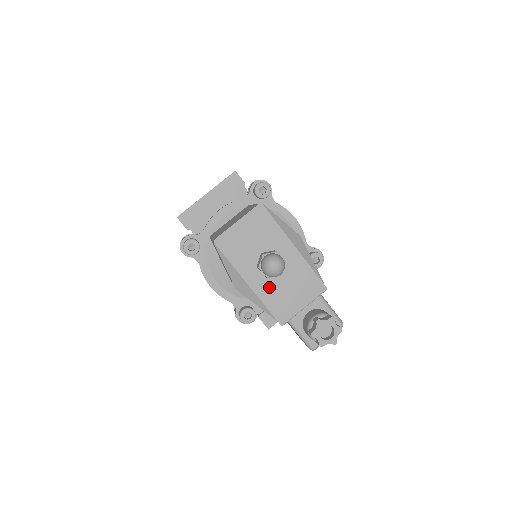
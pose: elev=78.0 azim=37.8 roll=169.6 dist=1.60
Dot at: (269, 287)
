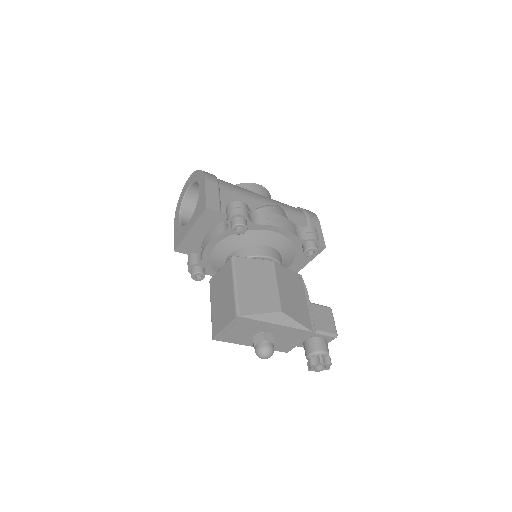
Dot at: occluded
